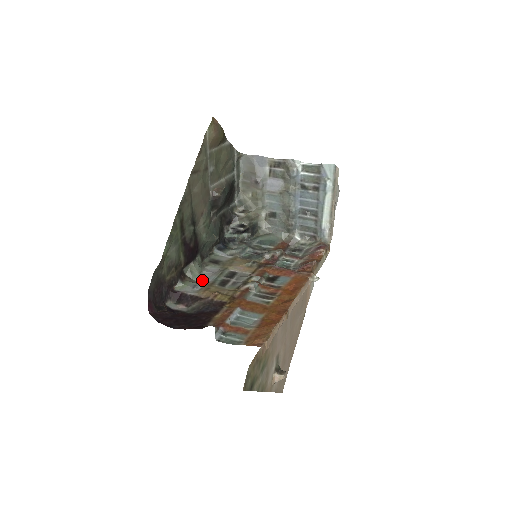
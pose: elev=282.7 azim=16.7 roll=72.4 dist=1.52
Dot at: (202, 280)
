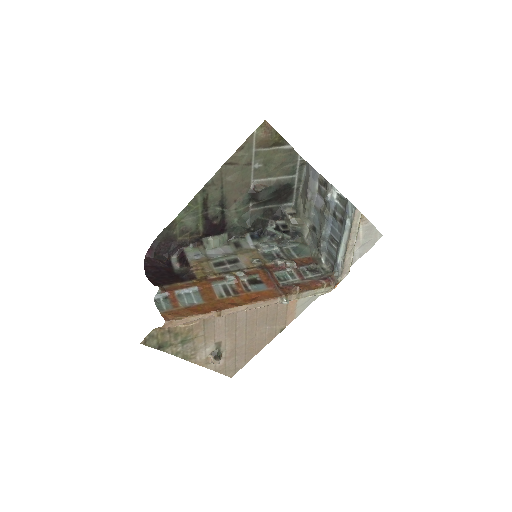
Dot at: (211, 254)
